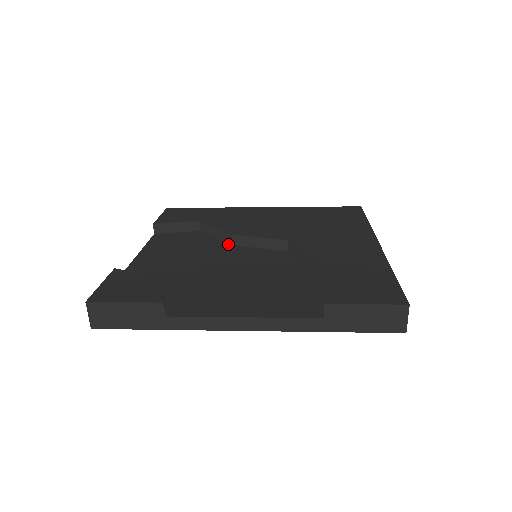
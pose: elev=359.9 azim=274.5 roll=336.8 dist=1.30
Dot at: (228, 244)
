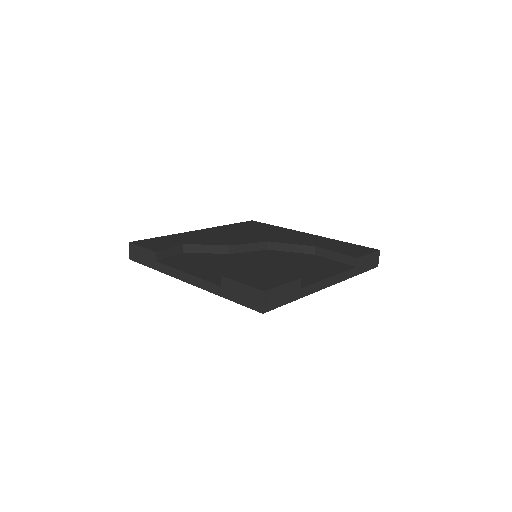
Dot at: (226, 254)
